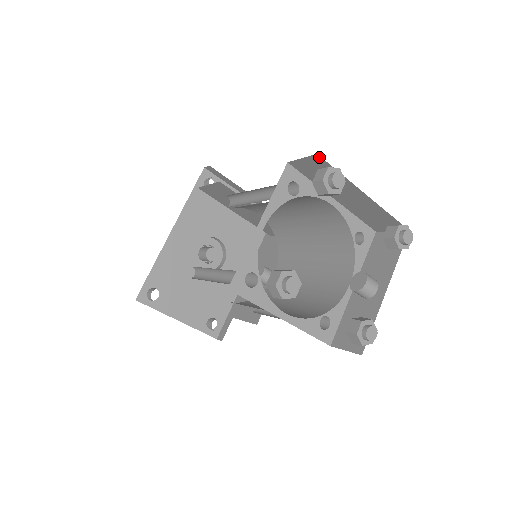
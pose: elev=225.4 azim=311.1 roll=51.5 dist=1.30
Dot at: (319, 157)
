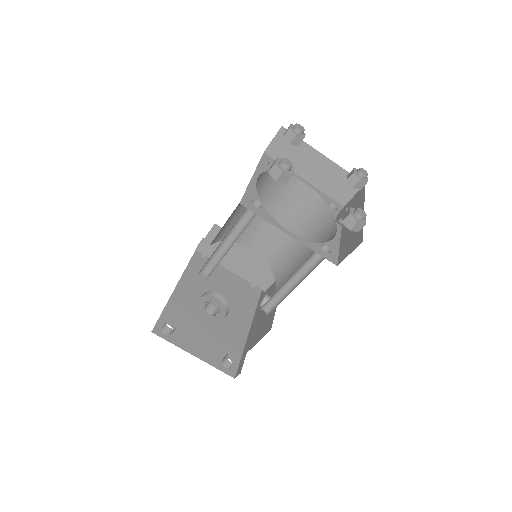
Dot at: (284, 129)
